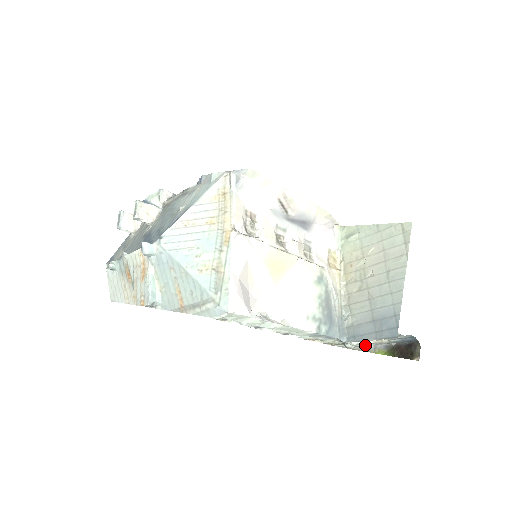
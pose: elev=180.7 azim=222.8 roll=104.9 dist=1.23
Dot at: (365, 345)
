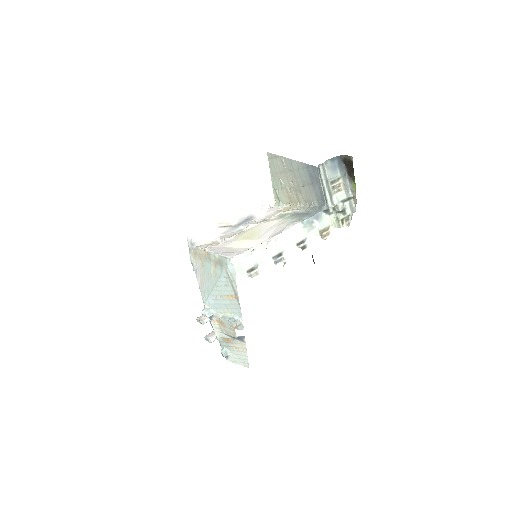
Dot at: (347, 197)
